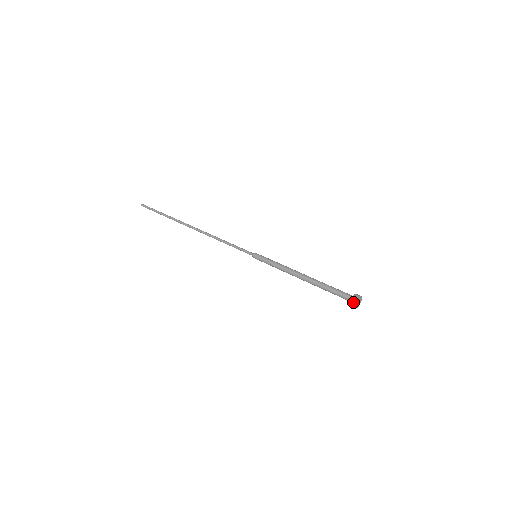
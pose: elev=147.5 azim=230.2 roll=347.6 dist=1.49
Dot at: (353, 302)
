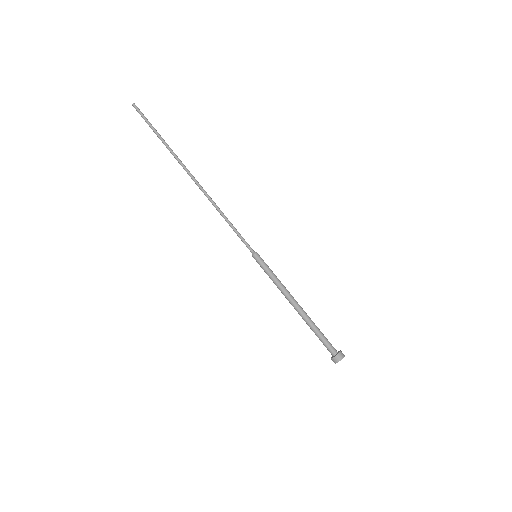
Dot at: (333, 360)
